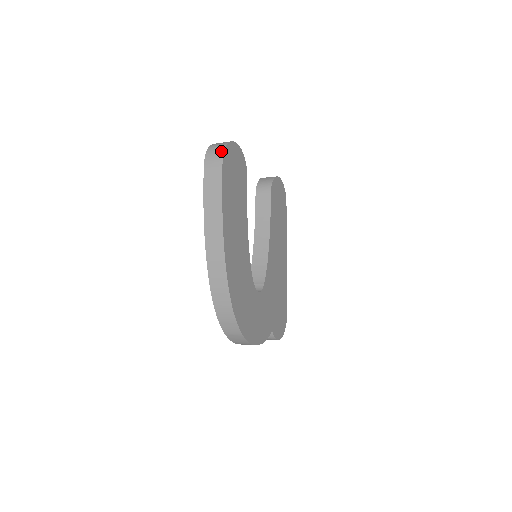
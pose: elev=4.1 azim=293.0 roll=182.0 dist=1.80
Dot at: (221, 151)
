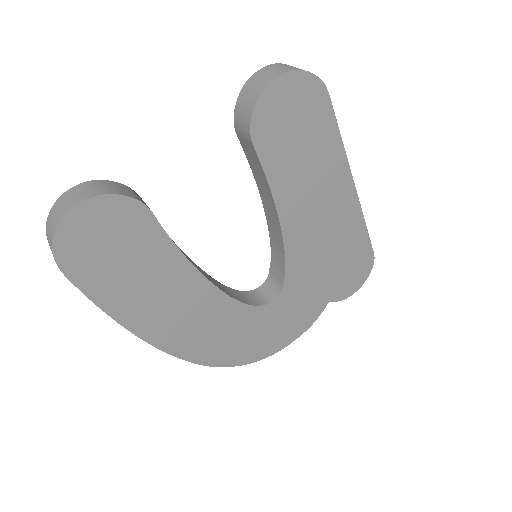
Dot at: occluded
